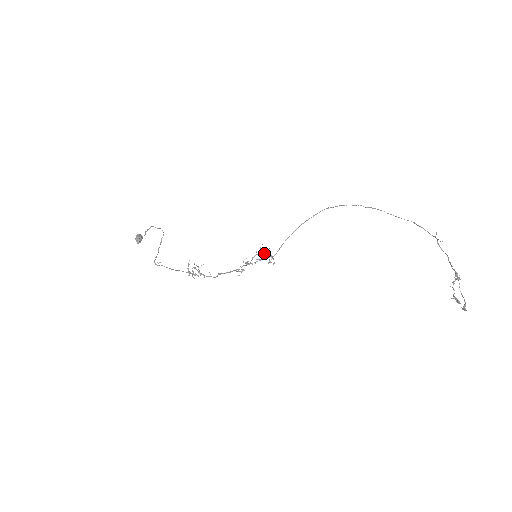
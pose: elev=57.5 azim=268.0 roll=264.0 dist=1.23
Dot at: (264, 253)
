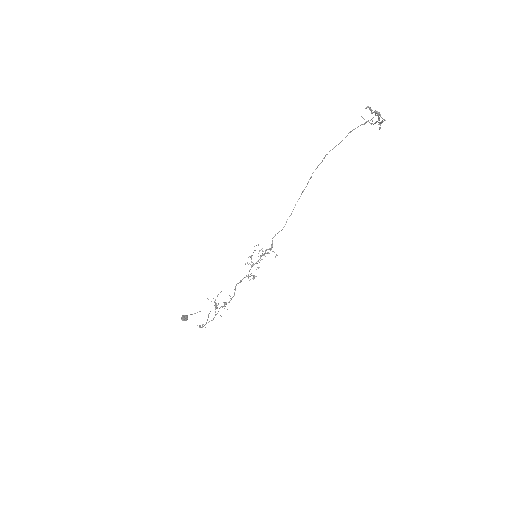
Dot at: occluded
